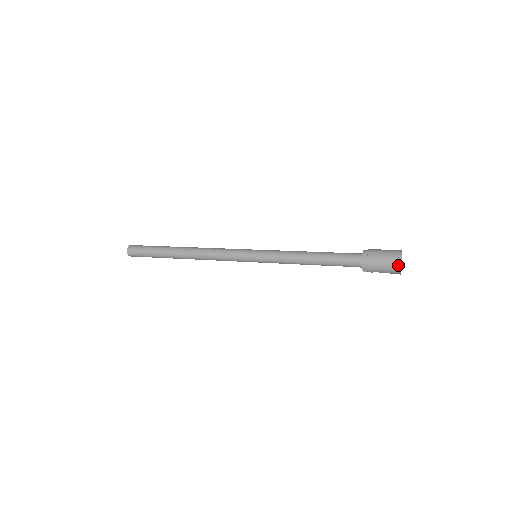
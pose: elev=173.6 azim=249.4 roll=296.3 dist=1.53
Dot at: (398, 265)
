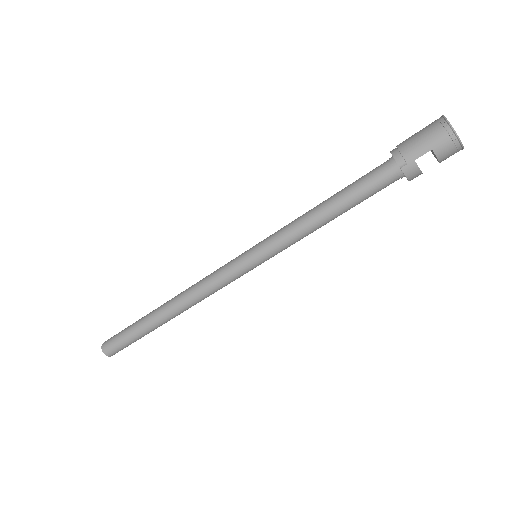
Dot at: (443, 121)
